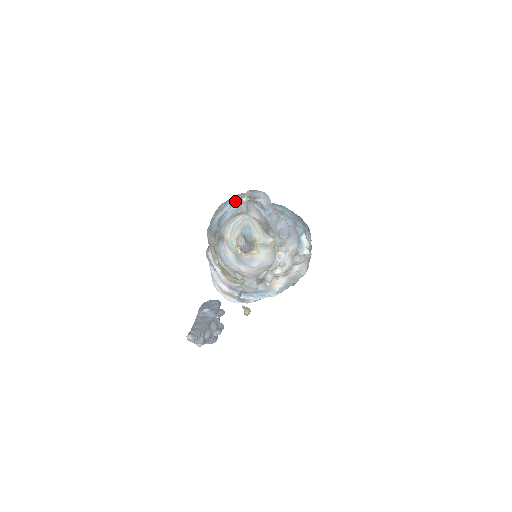
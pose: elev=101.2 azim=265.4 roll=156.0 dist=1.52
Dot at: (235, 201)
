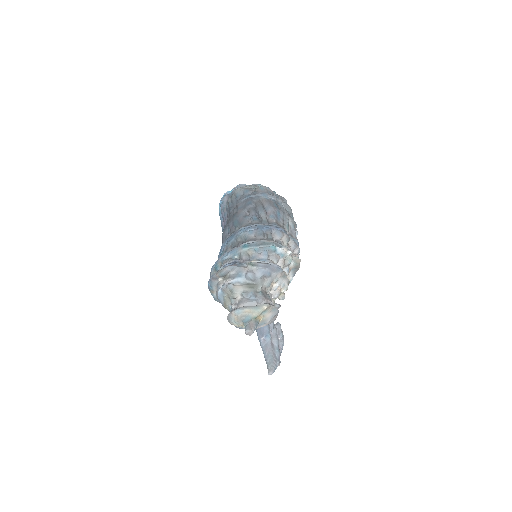
Dot at: (215, 283)
